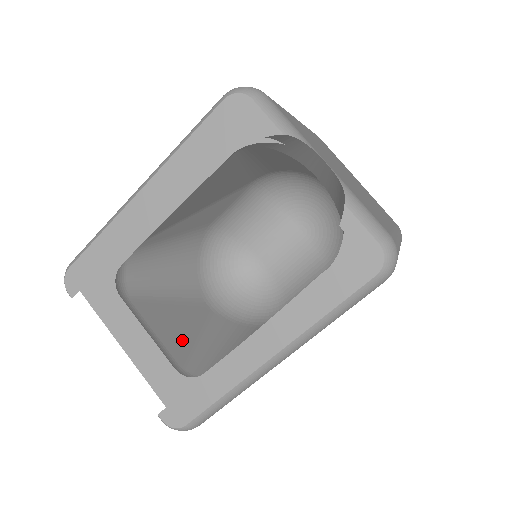
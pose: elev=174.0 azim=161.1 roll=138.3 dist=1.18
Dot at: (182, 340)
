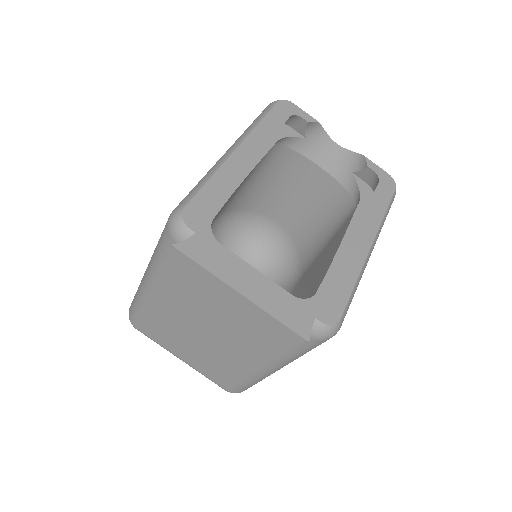
Dot at: occluded
